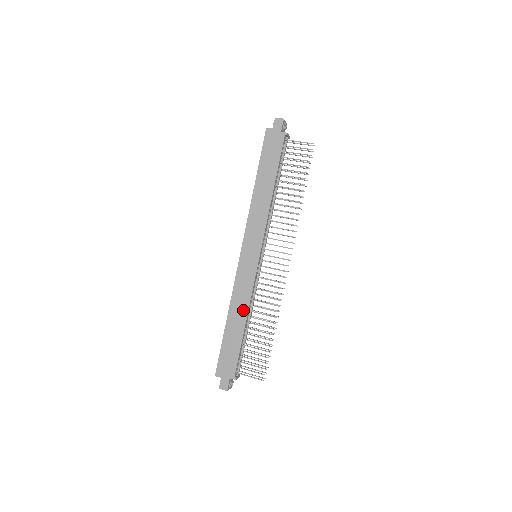
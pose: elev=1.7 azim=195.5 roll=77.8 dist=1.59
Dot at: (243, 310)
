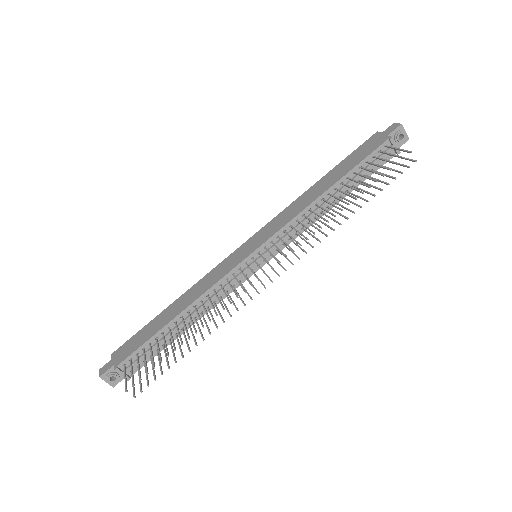
Dot at: (190, 300)
